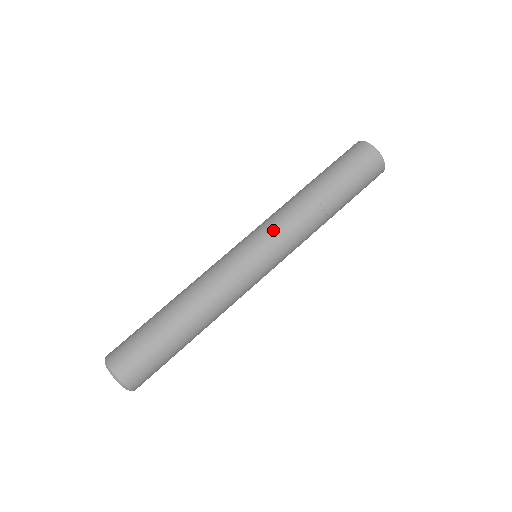
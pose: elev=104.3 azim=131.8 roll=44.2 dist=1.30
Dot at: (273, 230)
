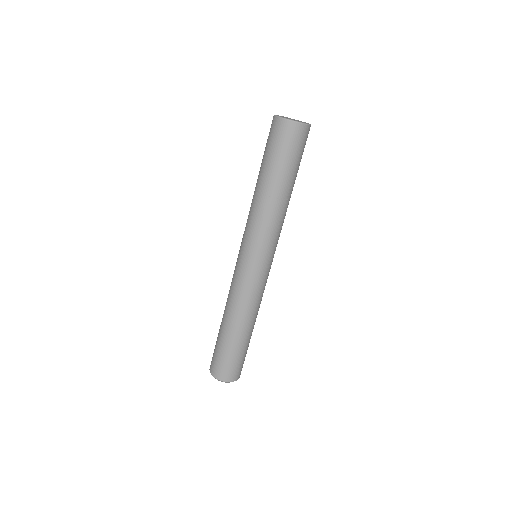
Dot at: (273, 243)
